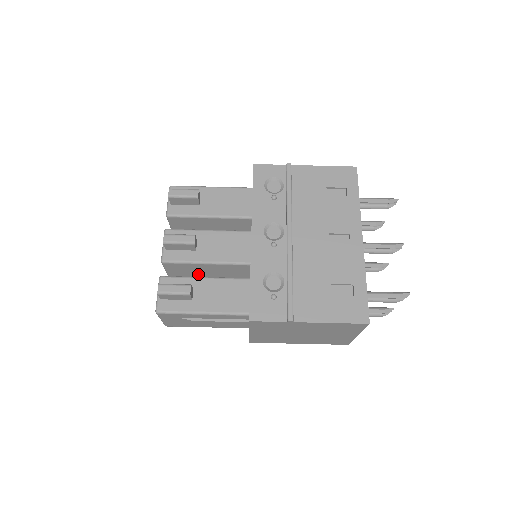
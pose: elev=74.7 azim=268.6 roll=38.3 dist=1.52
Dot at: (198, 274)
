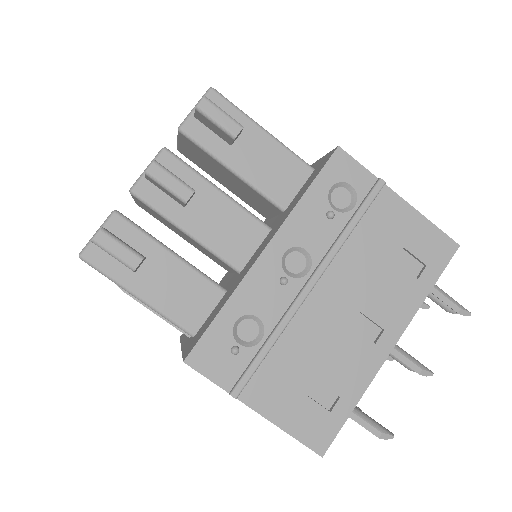
Dot at: (171, 227)
